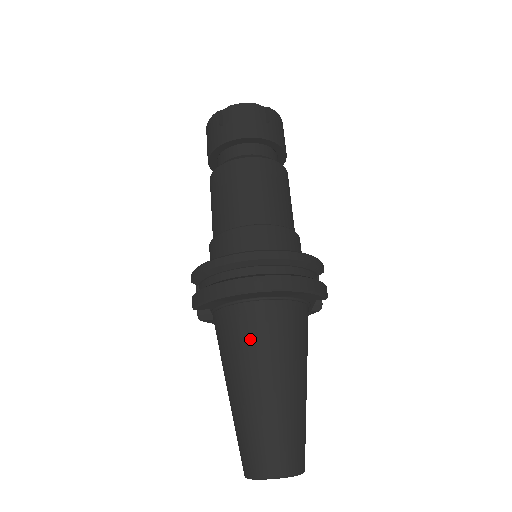
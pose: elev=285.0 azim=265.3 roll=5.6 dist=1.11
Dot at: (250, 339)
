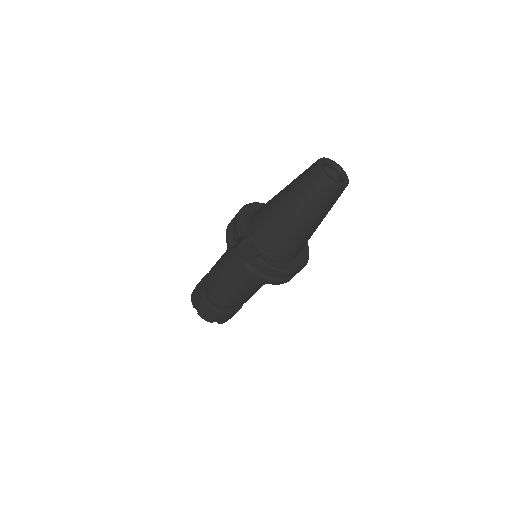
Dot at: occluded
